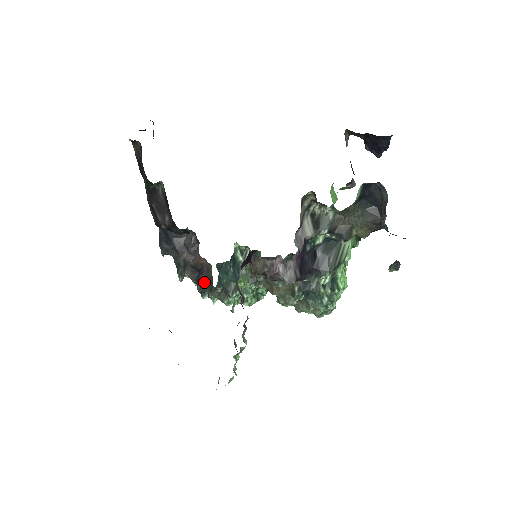
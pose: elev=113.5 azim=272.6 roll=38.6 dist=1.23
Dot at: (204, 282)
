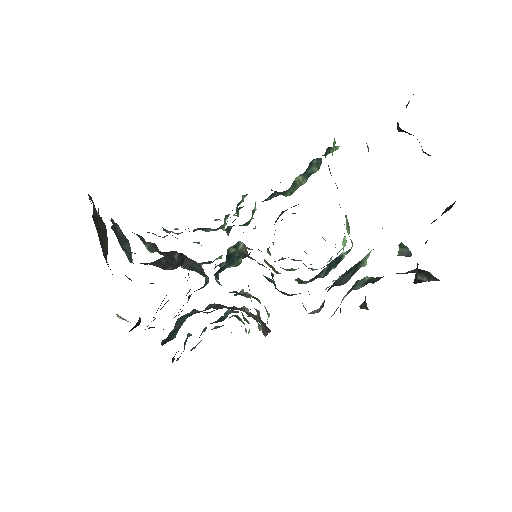
Dot at: (190, 266)
